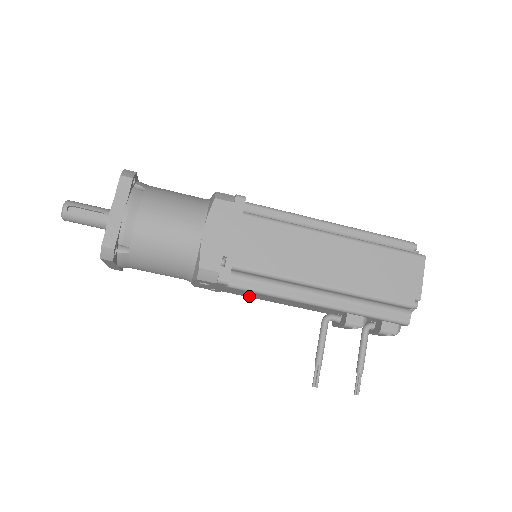
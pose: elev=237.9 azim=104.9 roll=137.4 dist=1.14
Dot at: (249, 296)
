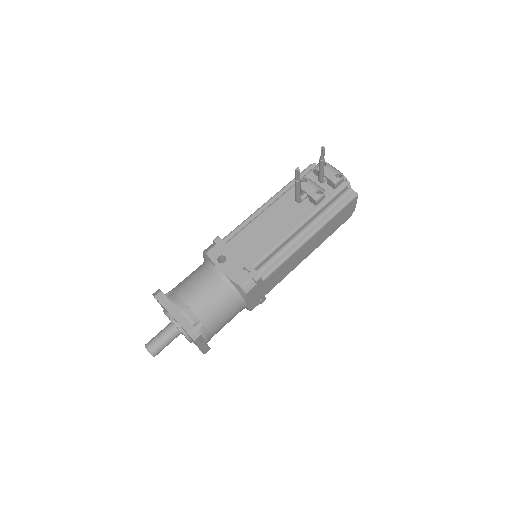
Dot at: (264, 249)
